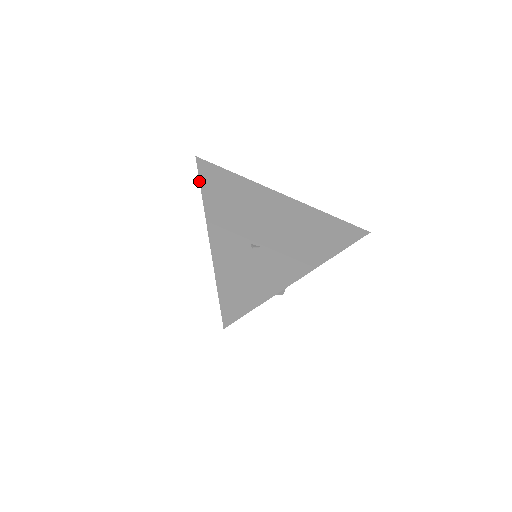
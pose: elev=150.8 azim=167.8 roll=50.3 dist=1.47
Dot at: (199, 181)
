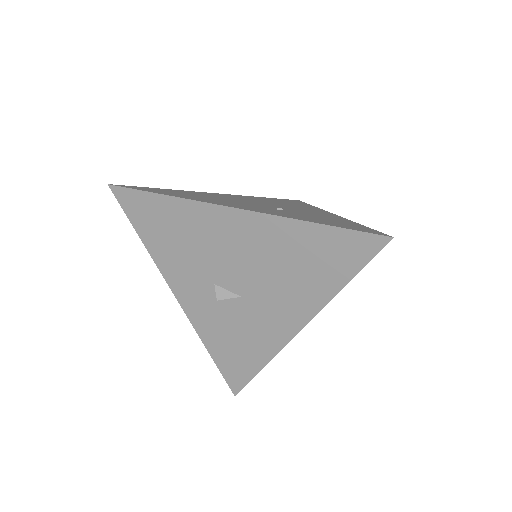
Dot at: (151, 192)
